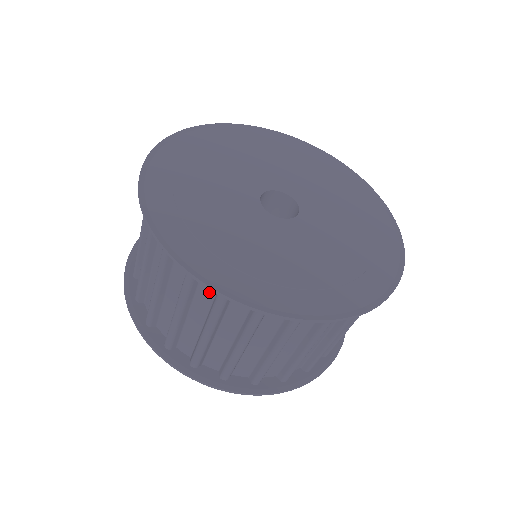
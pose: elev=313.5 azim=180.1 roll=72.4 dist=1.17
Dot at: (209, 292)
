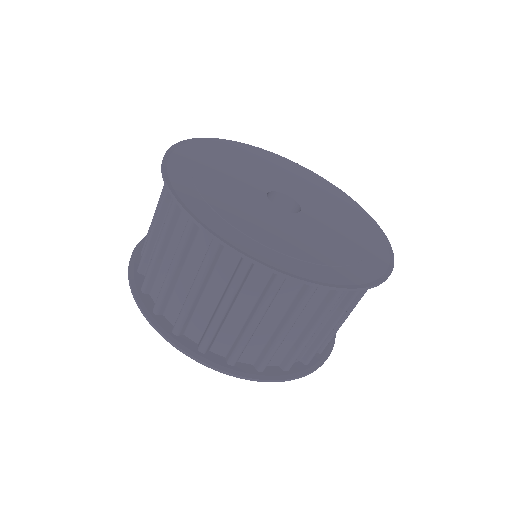
Dot at: (184, 225)
